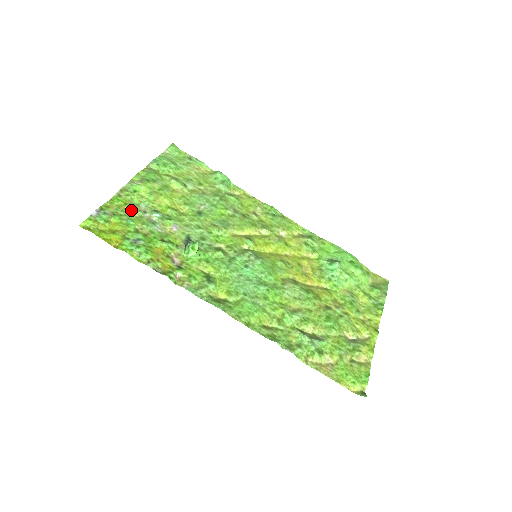
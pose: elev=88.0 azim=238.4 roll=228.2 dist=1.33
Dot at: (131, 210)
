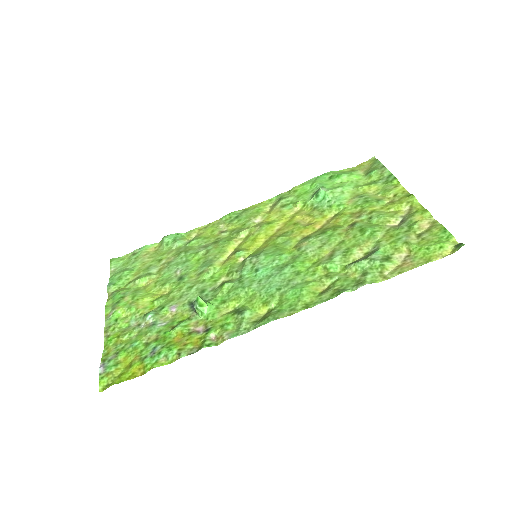
Dot at: (127, 336)
